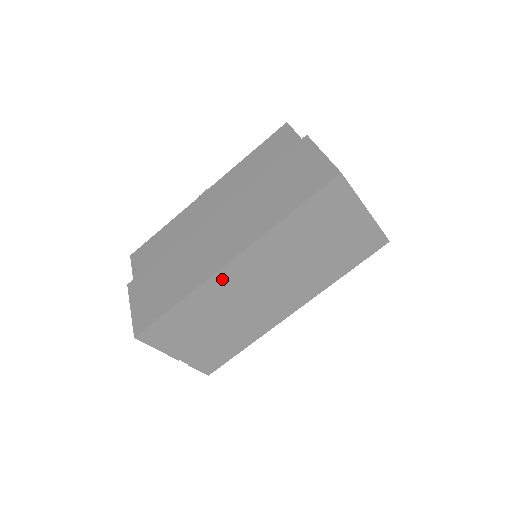
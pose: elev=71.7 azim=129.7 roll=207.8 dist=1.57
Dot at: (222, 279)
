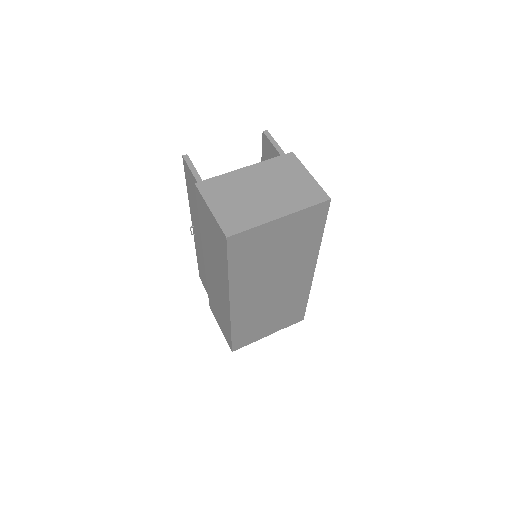
Dot at: (239, 311)
